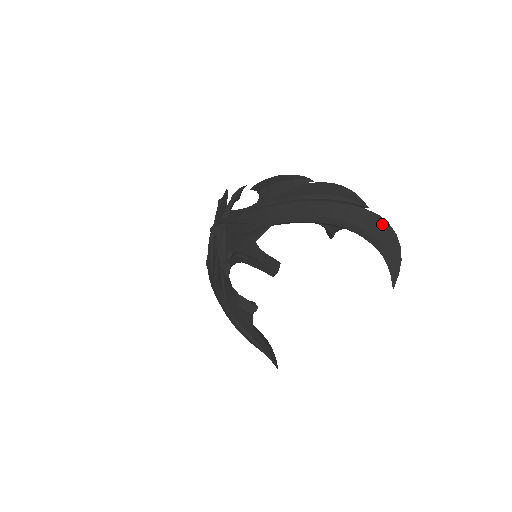
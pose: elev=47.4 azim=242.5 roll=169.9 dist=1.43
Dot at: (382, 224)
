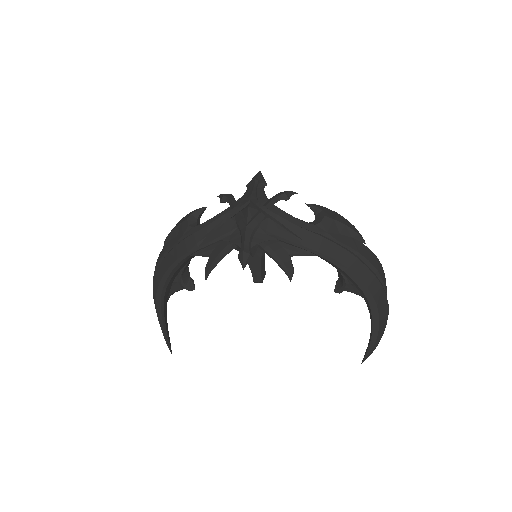
Dot at: (386, 313)
